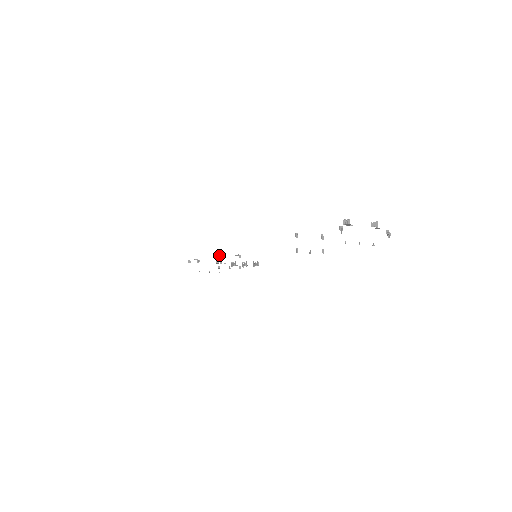
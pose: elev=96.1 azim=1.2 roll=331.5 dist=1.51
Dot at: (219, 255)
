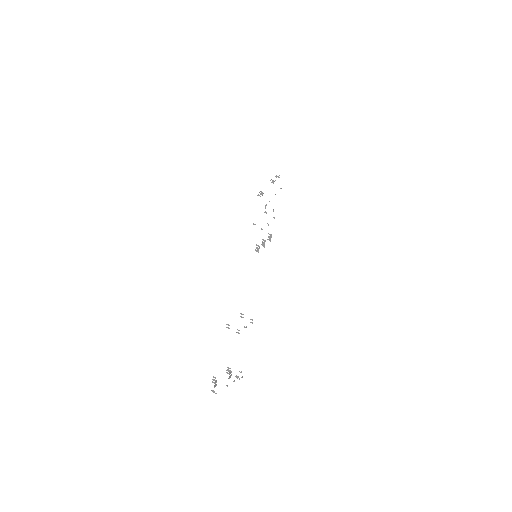
Dot at: (253, 224)
